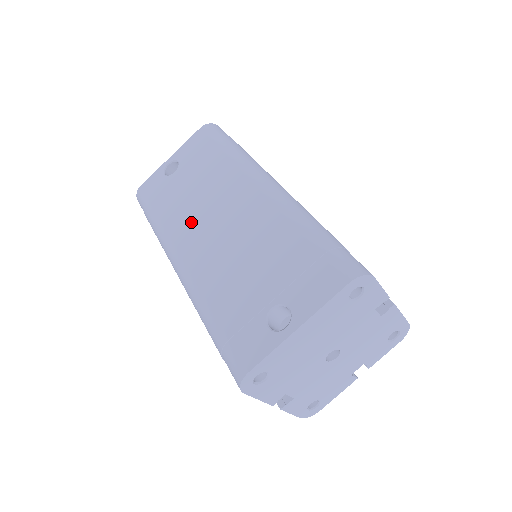
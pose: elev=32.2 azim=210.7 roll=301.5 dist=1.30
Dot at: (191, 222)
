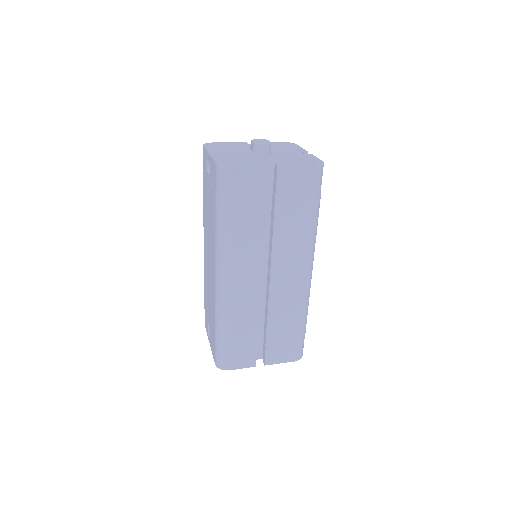
Dot at: (206, 233)
